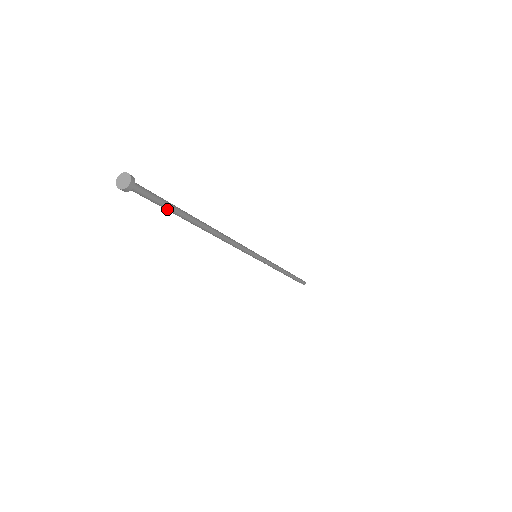
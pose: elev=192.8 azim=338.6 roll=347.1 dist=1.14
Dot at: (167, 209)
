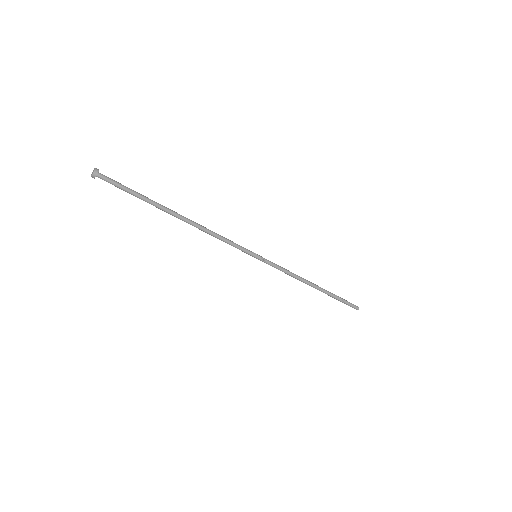
Dot at: (133, 195)
